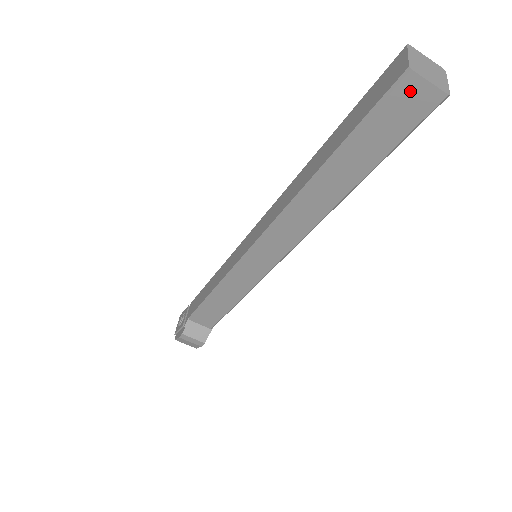
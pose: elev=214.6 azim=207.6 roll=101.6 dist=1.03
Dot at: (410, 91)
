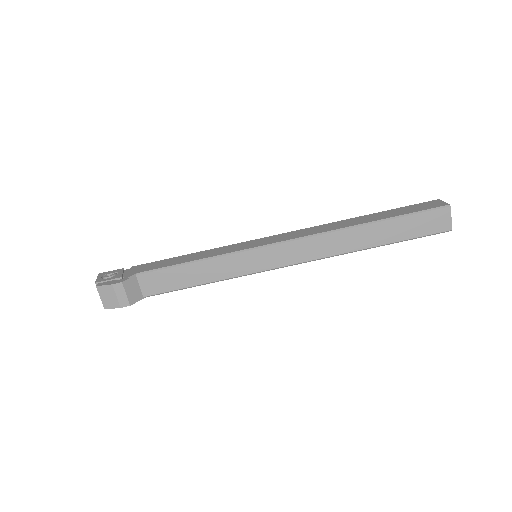
Dot at: (442, 216)
